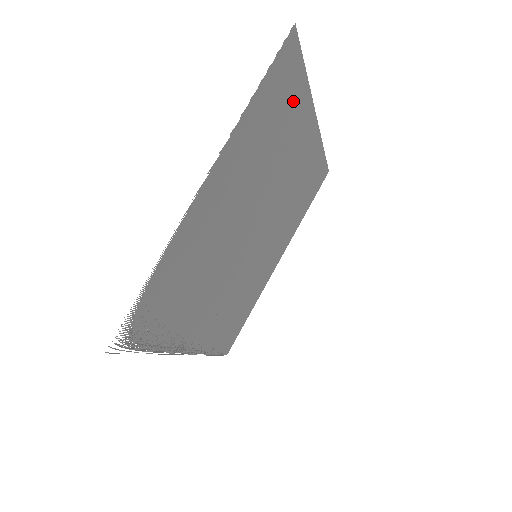
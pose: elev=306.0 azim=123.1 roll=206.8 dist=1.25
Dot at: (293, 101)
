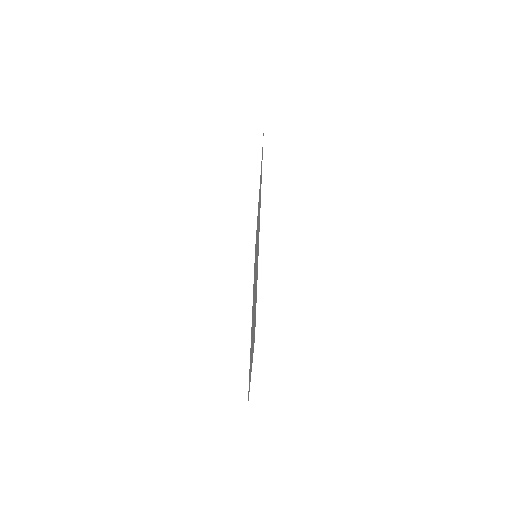
Dot at: (256, 288)
